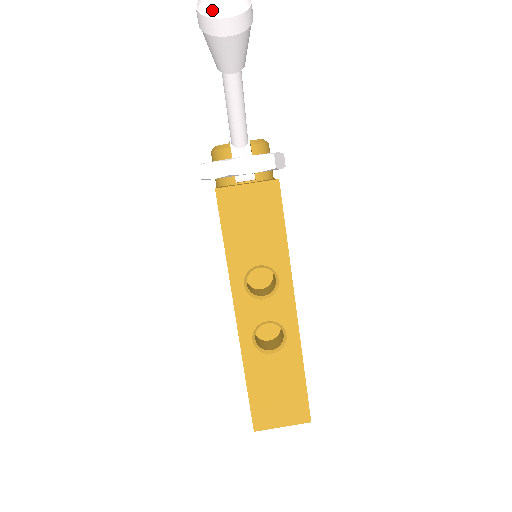
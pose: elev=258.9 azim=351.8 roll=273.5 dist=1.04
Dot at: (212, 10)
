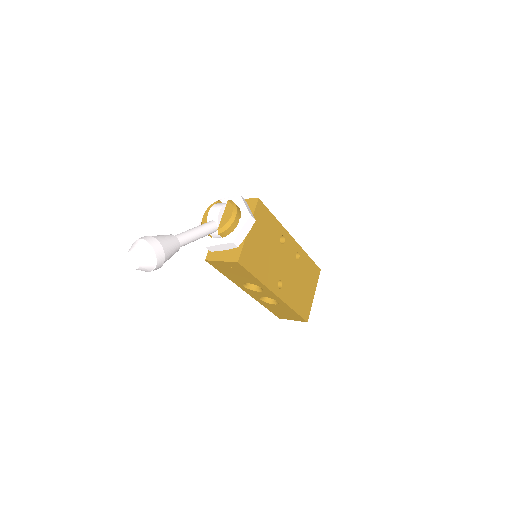
Dot at: occluded
